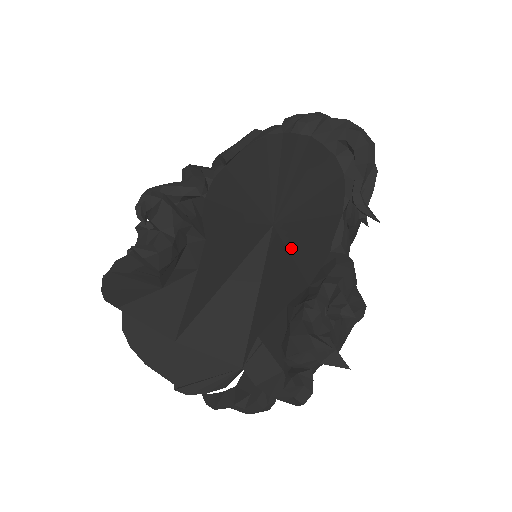
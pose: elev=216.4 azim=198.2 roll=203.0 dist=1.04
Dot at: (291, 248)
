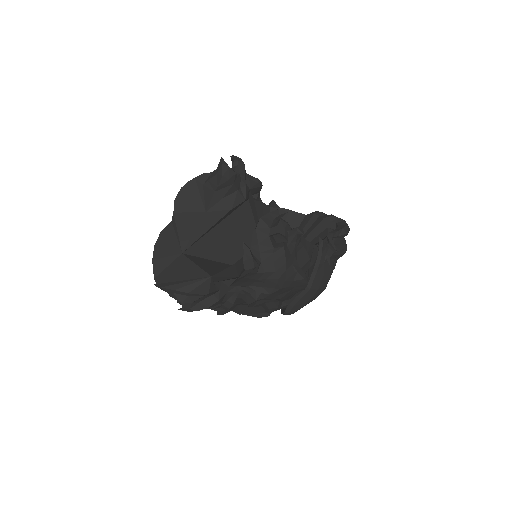
Dot at: occluded
